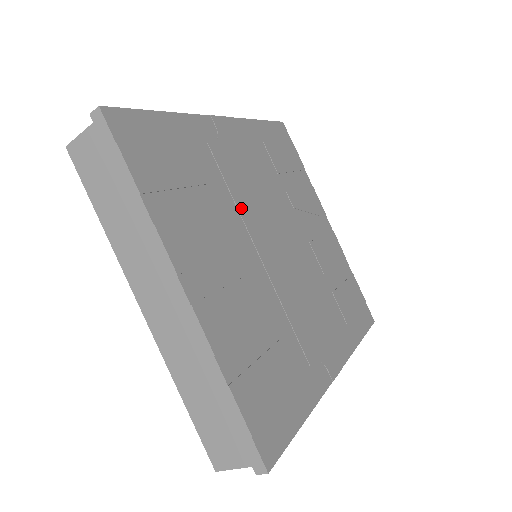
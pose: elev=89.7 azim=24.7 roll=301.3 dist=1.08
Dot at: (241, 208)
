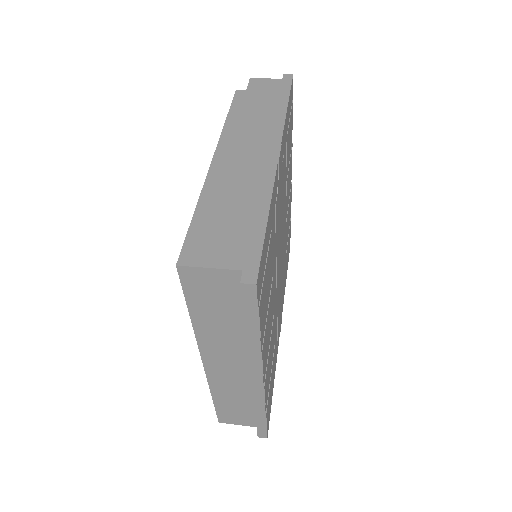
Dot at: (277, 253)
